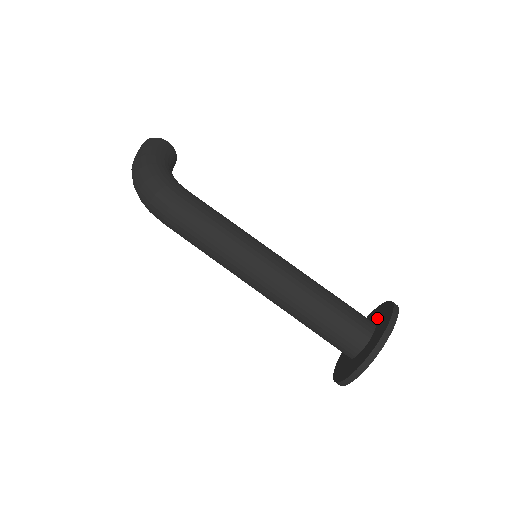
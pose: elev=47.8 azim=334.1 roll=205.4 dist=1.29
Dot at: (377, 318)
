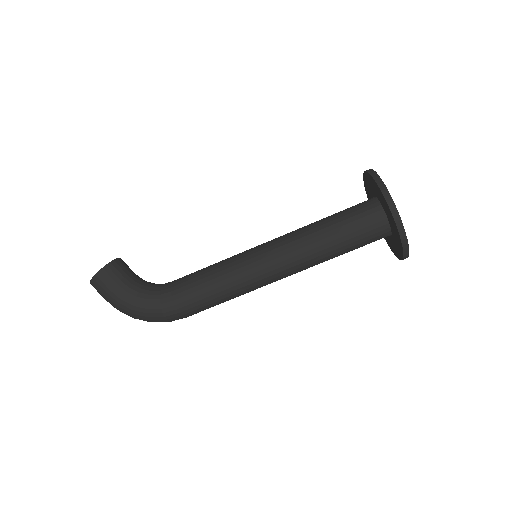
Dot at: (379, 199)
